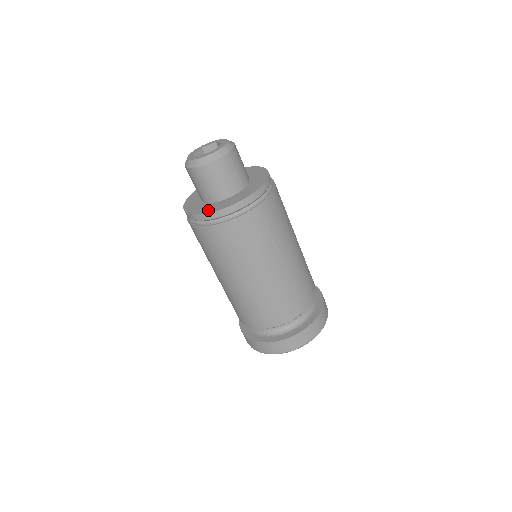
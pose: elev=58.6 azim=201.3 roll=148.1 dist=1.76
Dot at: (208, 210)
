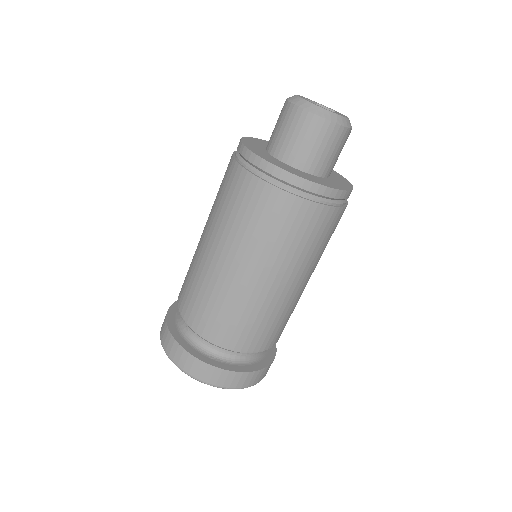
Dot at: (321, 182)
